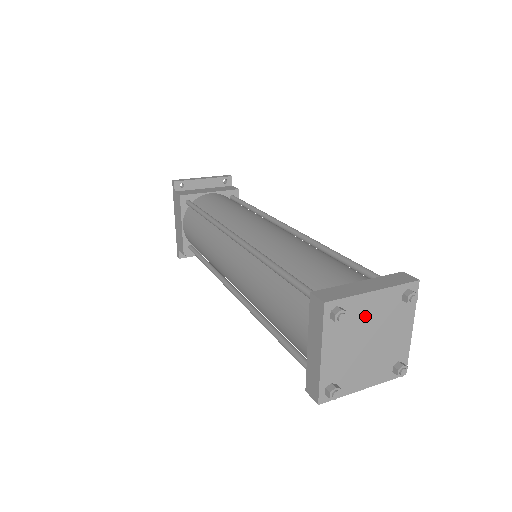
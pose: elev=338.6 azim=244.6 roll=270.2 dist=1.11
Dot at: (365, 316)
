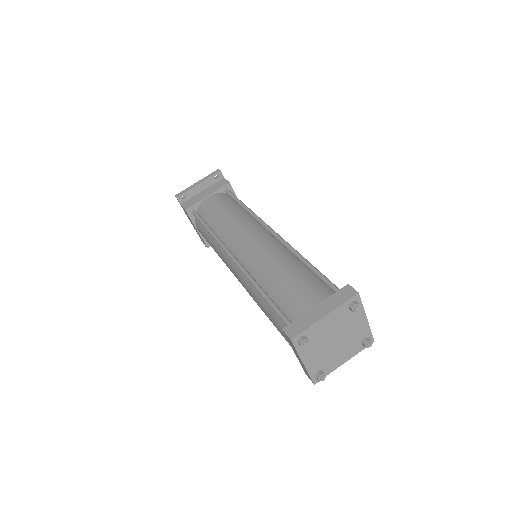
Dot at: (325, 331)
